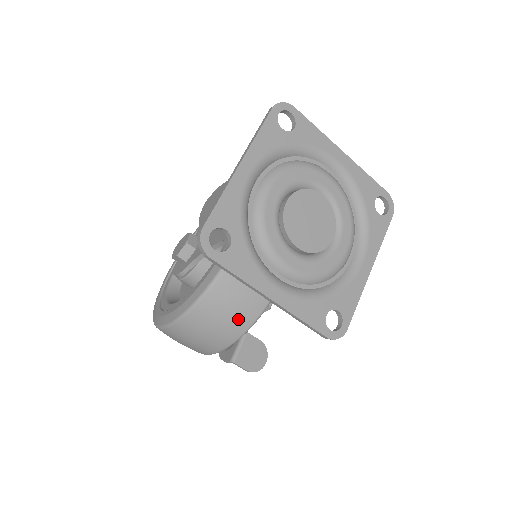
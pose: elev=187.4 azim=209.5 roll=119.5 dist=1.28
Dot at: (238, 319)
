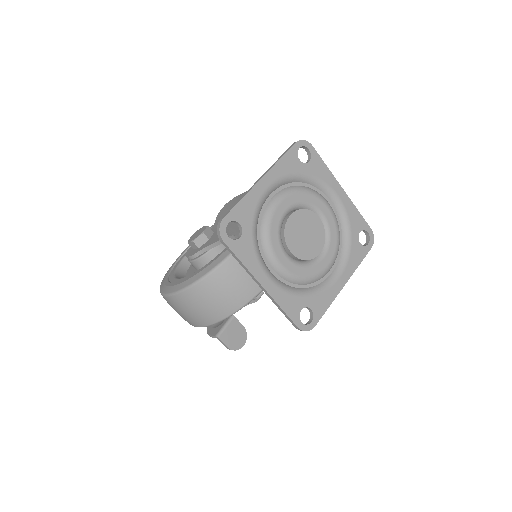
Dot at: (231, 300)
